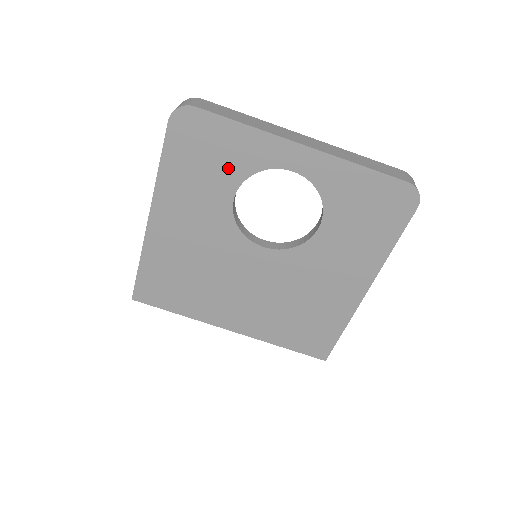
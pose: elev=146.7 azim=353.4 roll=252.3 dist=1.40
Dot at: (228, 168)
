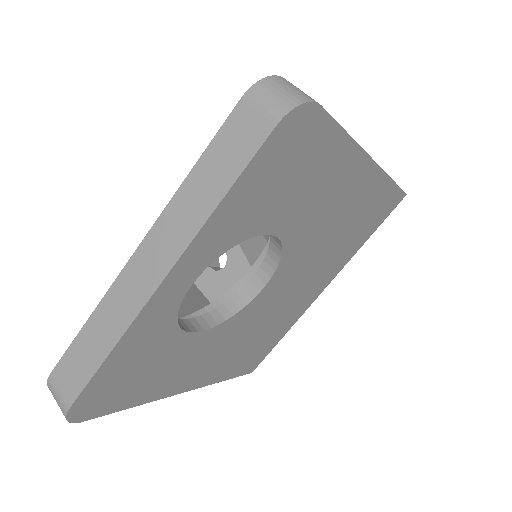
Dot at: (160, 350)
